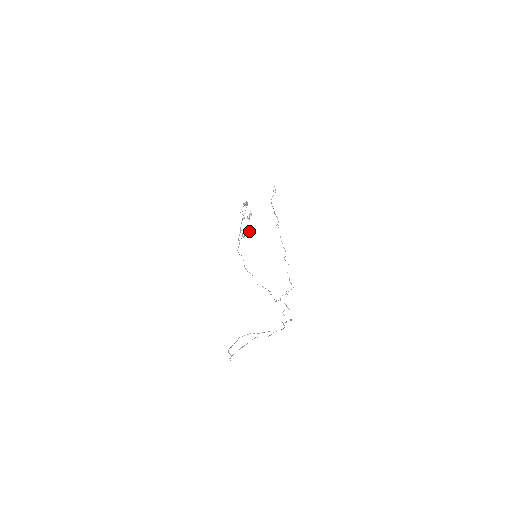
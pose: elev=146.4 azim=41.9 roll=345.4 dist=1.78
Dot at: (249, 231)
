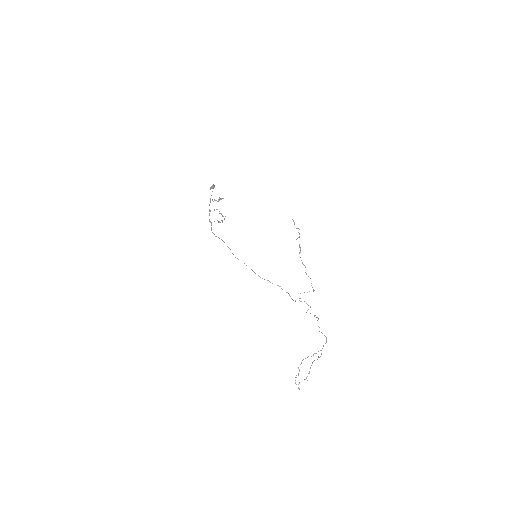
Dot at: (225, 216)
